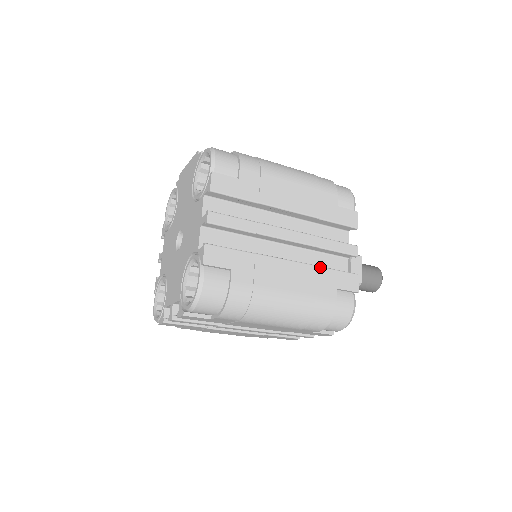
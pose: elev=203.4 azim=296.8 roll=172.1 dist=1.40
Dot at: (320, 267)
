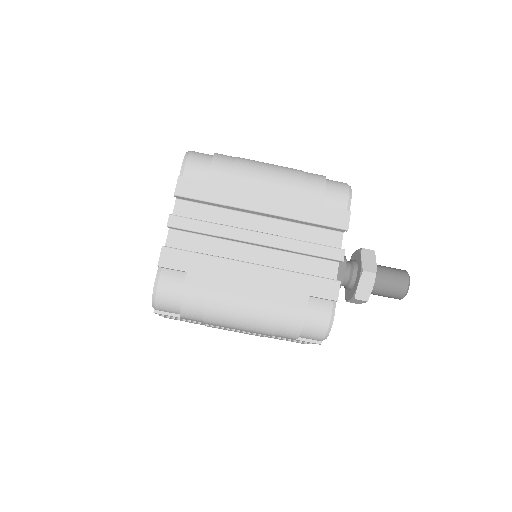
Dot at: occluded
